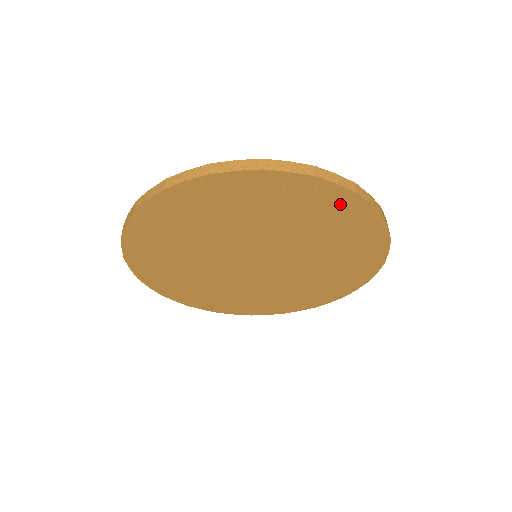
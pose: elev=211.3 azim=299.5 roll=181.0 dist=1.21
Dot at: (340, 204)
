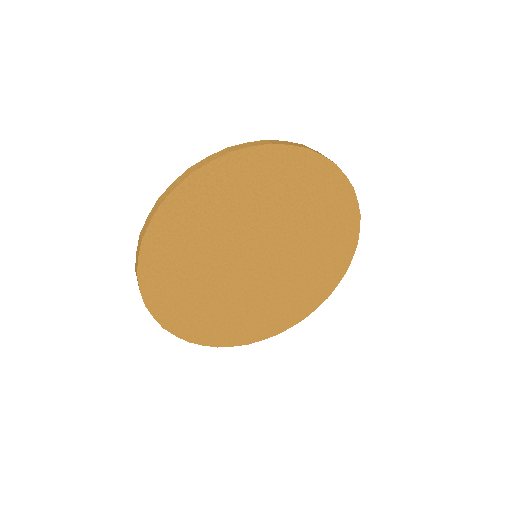
Dot at: (324, 178)
